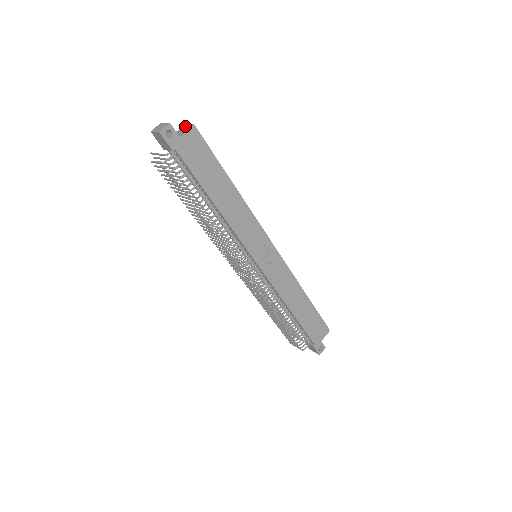
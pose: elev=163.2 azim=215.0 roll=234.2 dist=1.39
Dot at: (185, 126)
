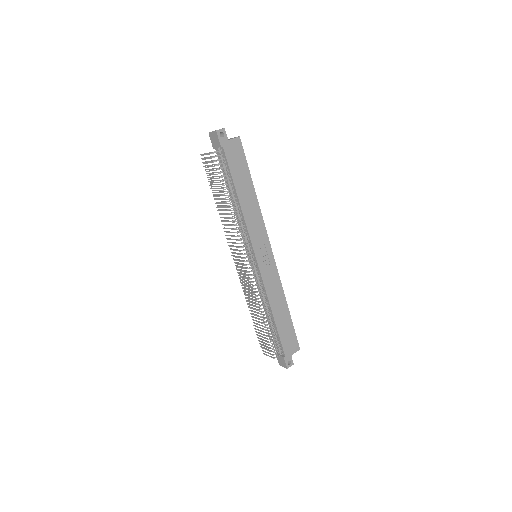
Dot at: occluded
